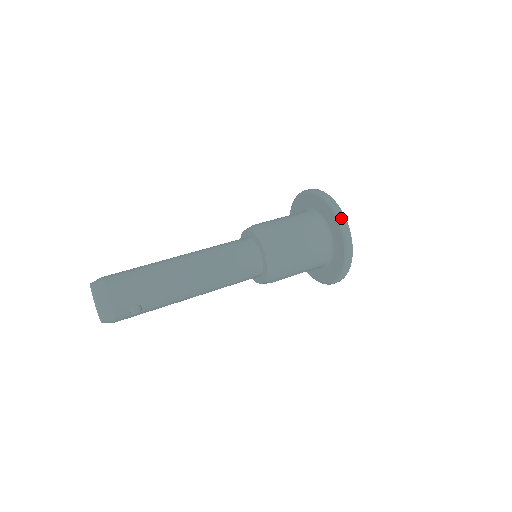
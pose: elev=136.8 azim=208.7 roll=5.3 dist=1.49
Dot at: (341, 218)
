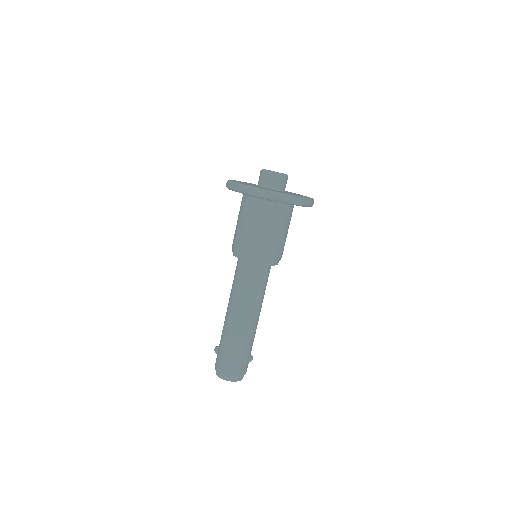
Dot at: (290, 201)
